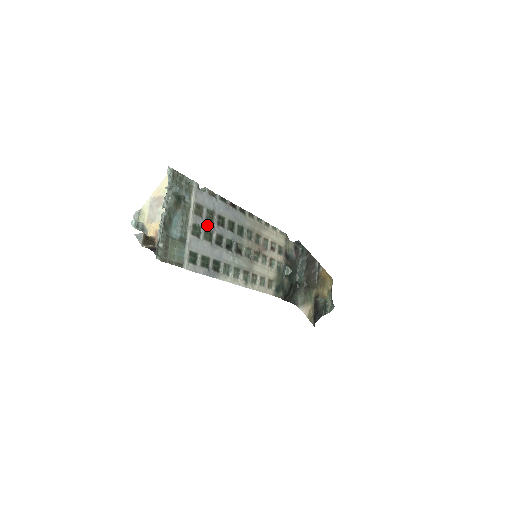
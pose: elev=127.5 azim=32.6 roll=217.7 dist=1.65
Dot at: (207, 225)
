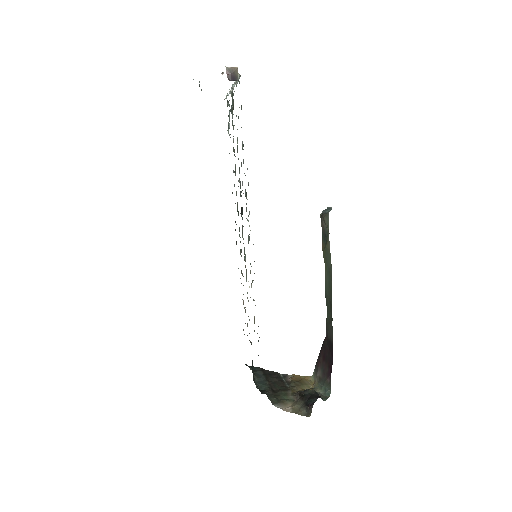
Dot at: occluded
